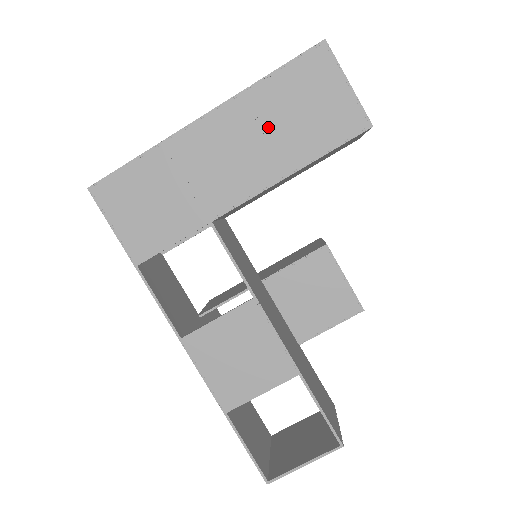
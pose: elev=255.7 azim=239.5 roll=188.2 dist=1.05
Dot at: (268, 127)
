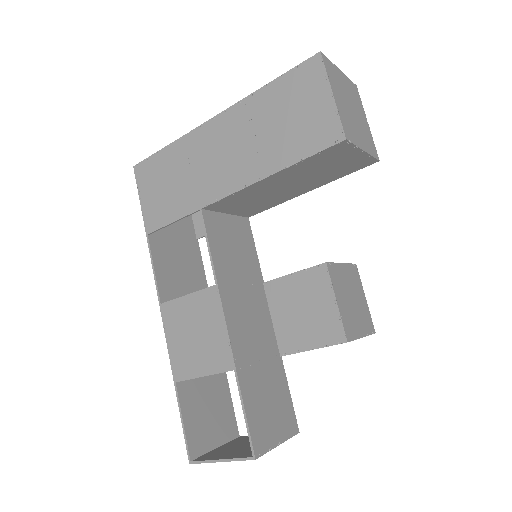
Dot at: (258, 131)
